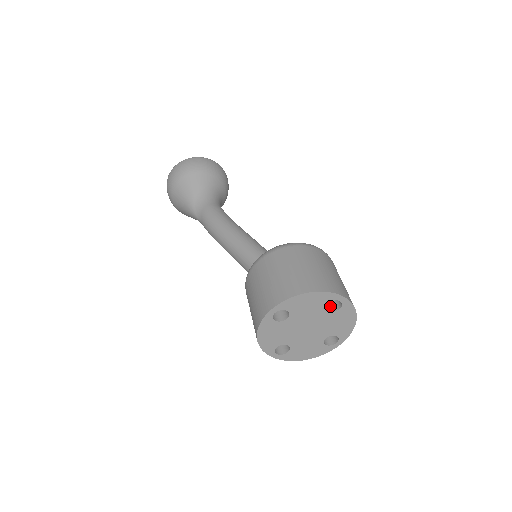
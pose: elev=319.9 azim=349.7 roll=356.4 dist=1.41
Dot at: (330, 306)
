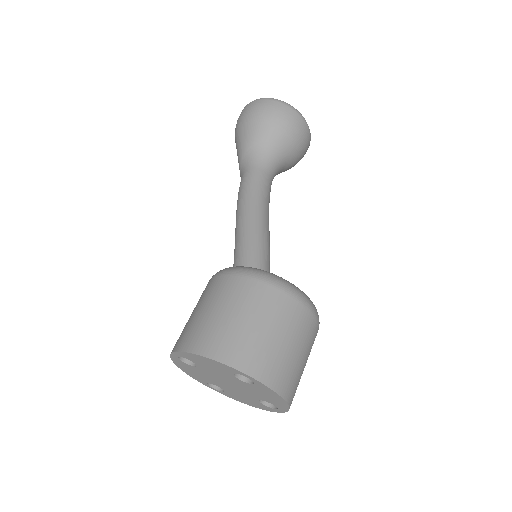
Dot at: occluded
